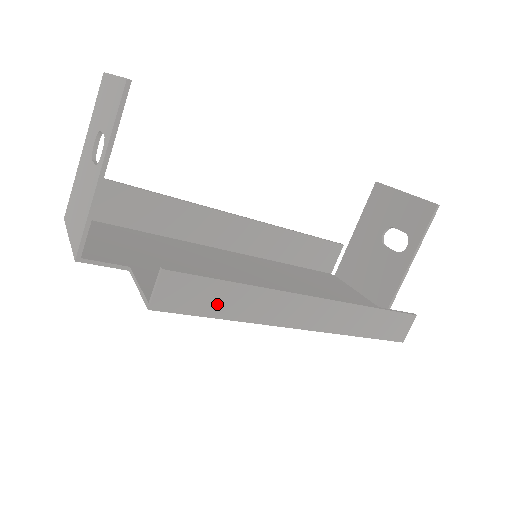
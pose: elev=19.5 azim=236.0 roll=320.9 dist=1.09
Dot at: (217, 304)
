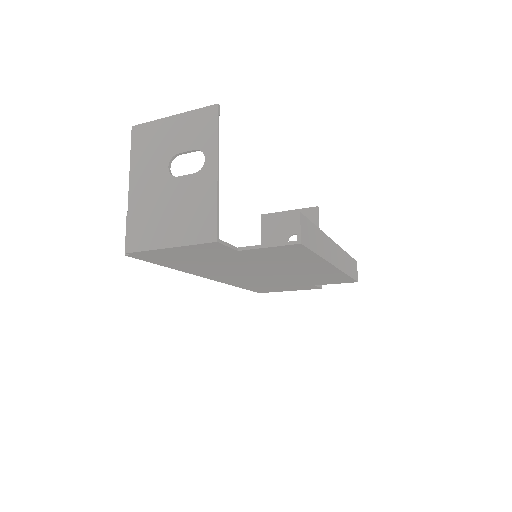
Dot at: (315, 243)
